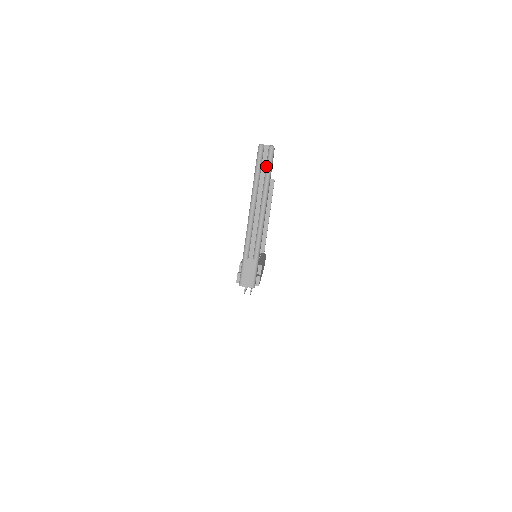
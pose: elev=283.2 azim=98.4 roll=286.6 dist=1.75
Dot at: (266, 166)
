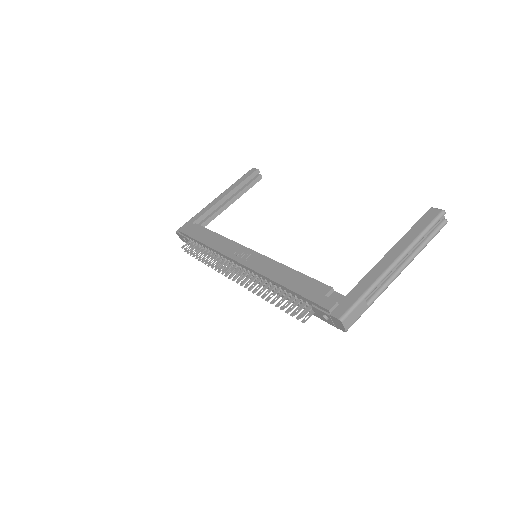
Dot at: (433, 232)
